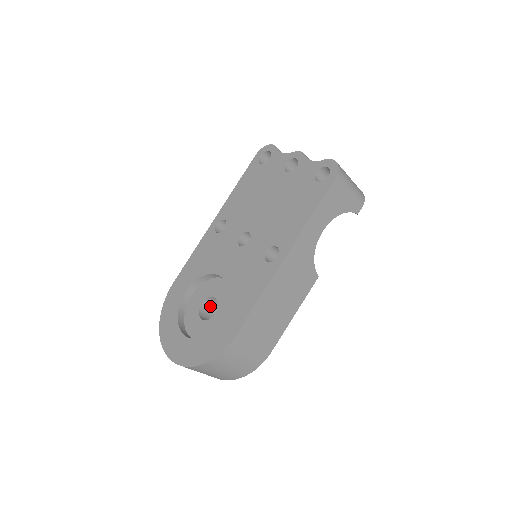
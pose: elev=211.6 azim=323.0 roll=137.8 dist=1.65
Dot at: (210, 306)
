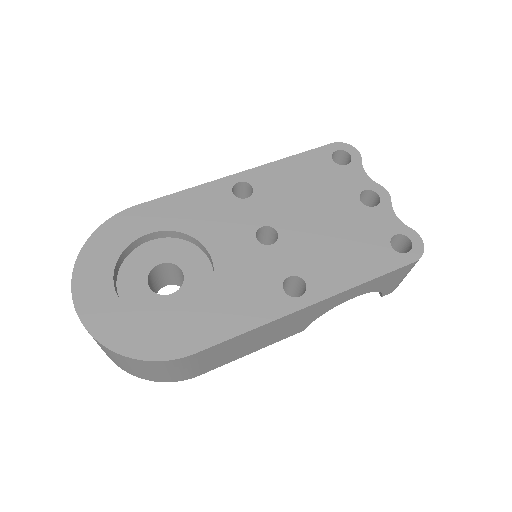
Dot at: (163, 270)
